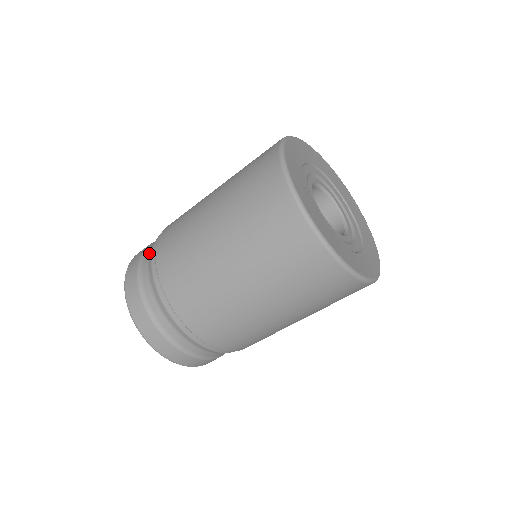
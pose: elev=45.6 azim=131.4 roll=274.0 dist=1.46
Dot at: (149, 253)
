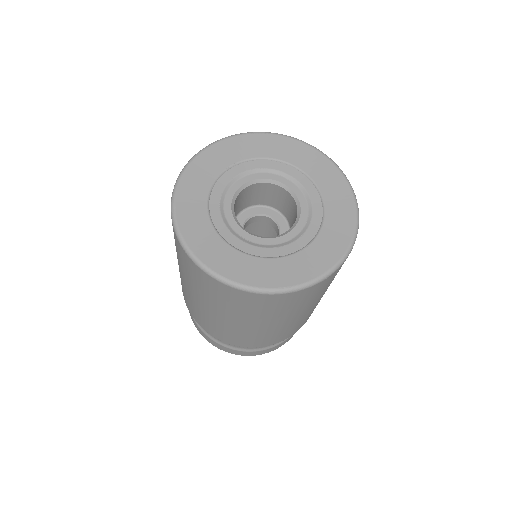
Dot at: occluded
